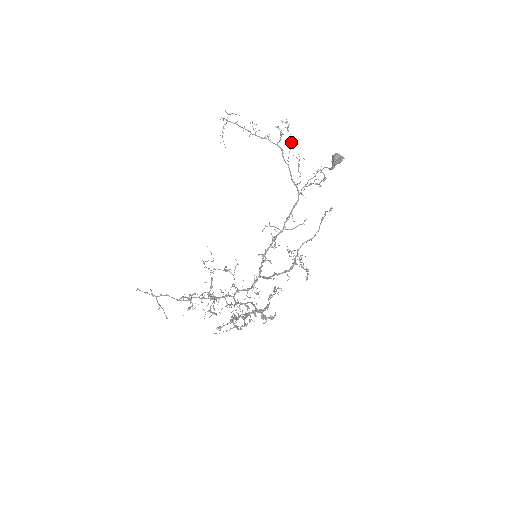
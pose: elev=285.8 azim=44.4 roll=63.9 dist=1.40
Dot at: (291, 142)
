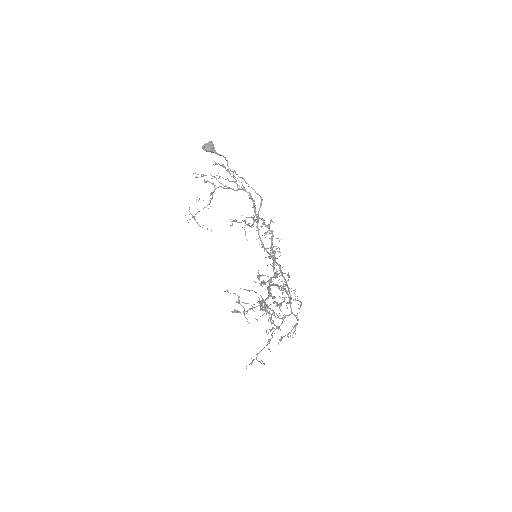
Dot at: (214, 177)
